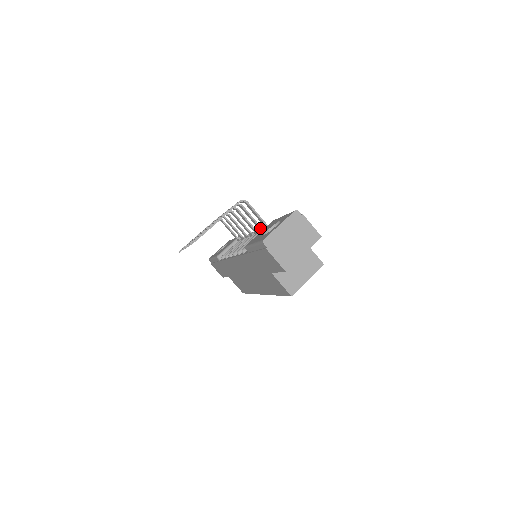
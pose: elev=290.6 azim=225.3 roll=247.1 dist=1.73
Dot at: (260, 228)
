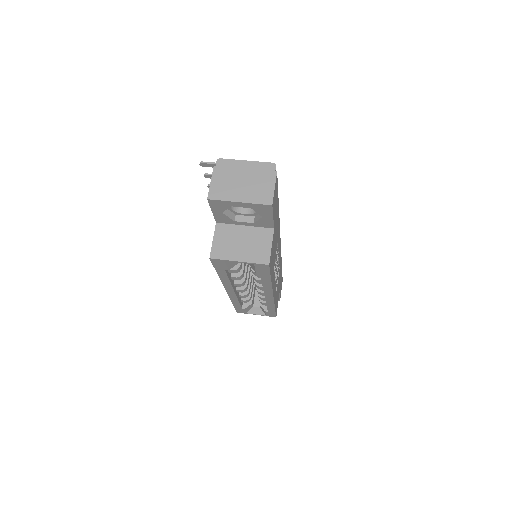
Dot at: occluded
